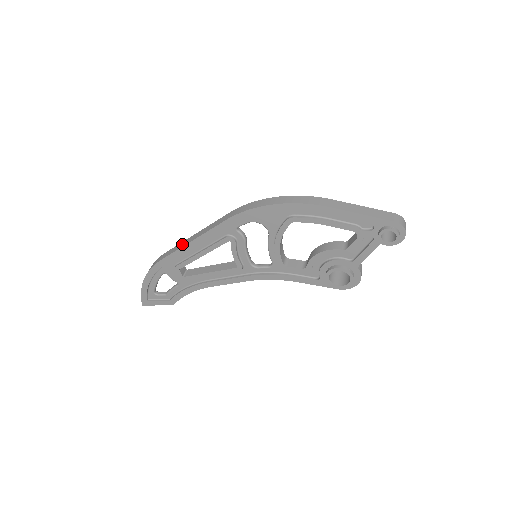
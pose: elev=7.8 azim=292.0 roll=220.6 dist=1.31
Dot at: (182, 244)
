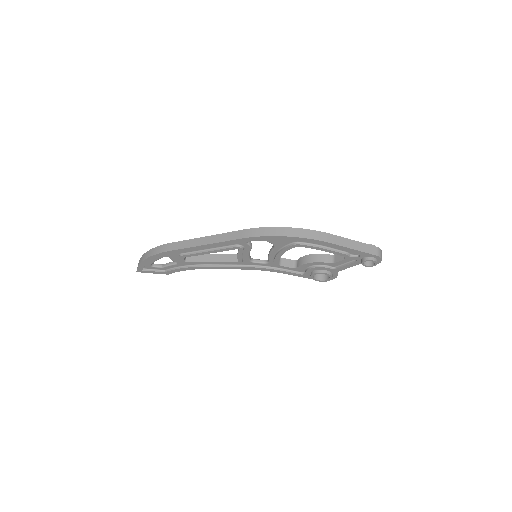
Dot at: (191, 243)
